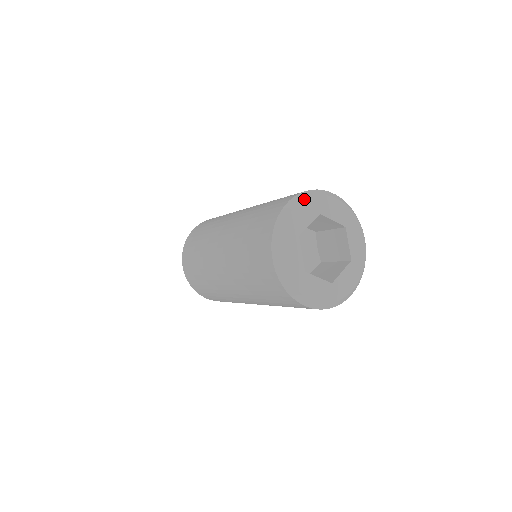
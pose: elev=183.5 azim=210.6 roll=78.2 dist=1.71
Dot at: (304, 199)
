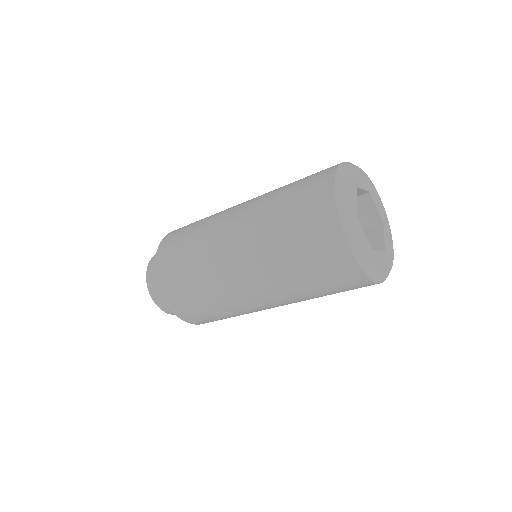
Dot at: (345, 177)
